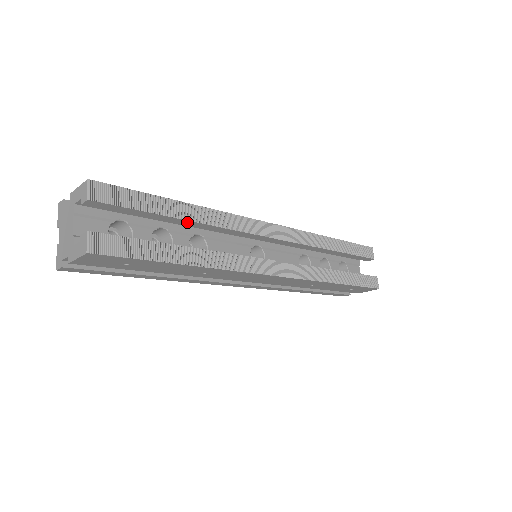
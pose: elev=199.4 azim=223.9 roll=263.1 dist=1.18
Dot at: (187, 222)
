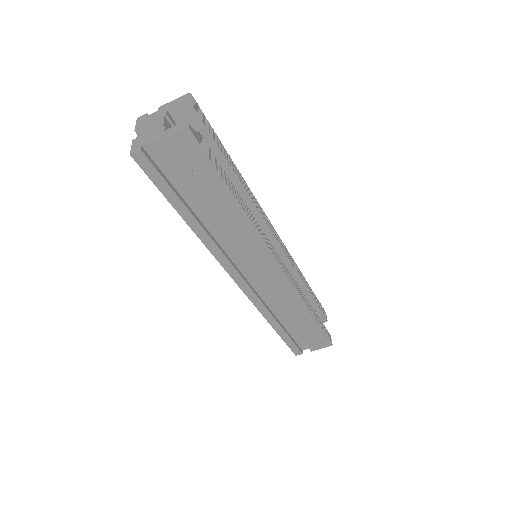
Dot at: (233, 178)
